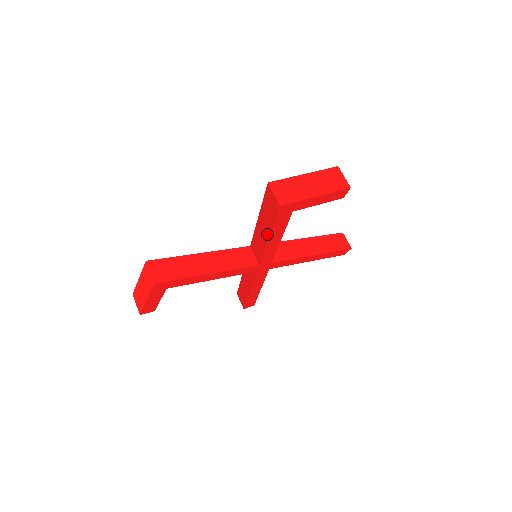
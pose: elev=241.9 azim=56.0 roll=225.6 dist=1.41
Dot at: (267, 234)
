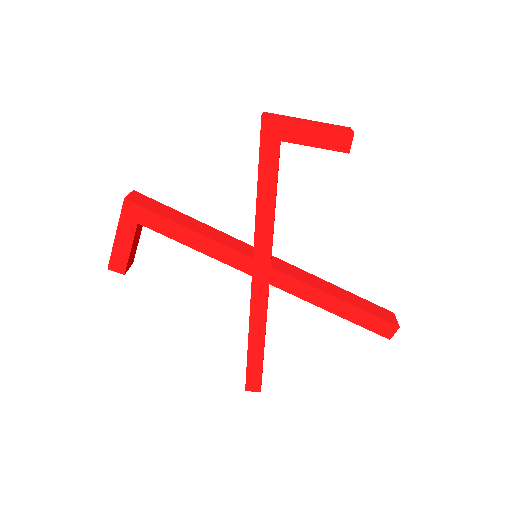
Dot at: (257, 186)
